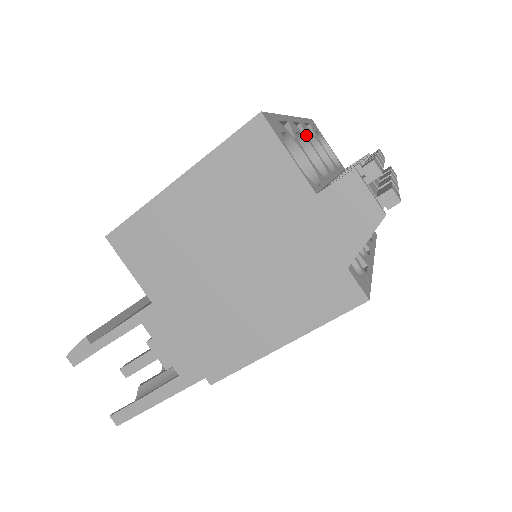
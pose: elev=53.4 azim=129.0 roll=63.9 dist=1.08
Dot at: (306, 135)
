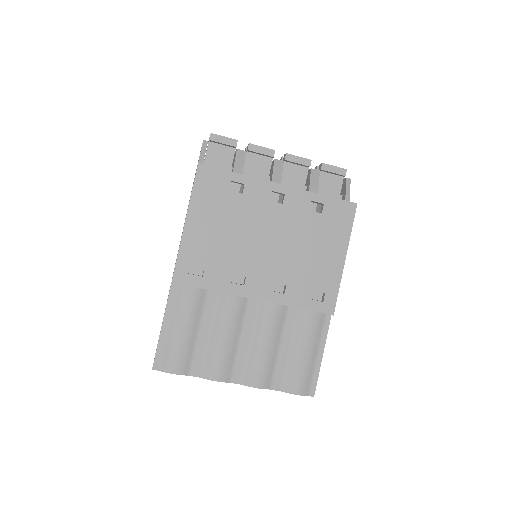
Dot at: occluded
